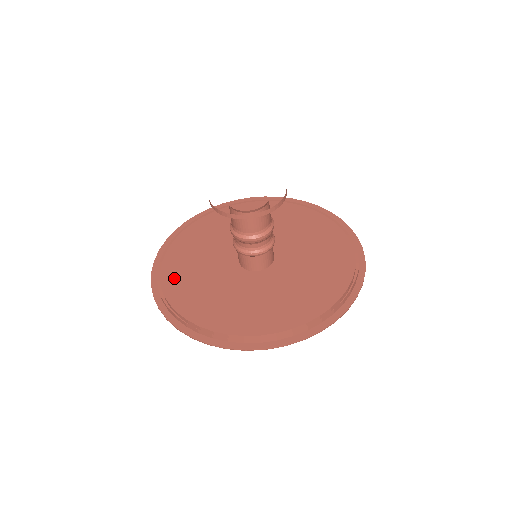
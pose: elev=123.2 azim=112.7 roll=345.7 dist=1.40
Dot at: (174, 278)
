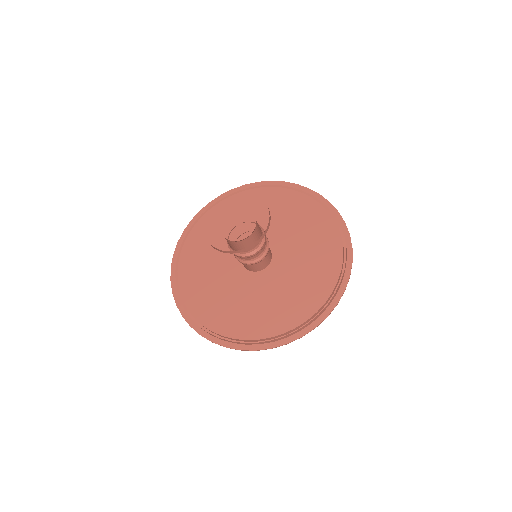
Dot at: (199, 236)
